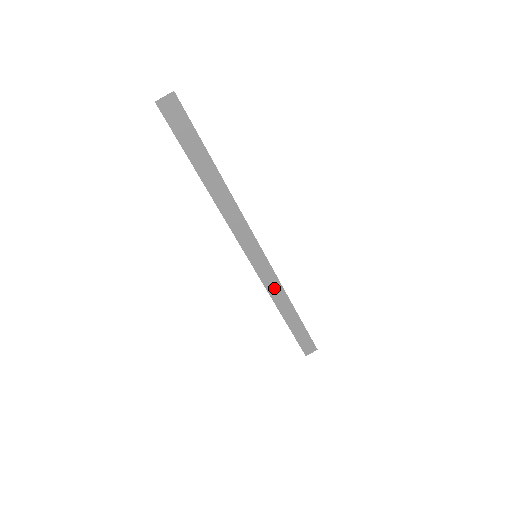
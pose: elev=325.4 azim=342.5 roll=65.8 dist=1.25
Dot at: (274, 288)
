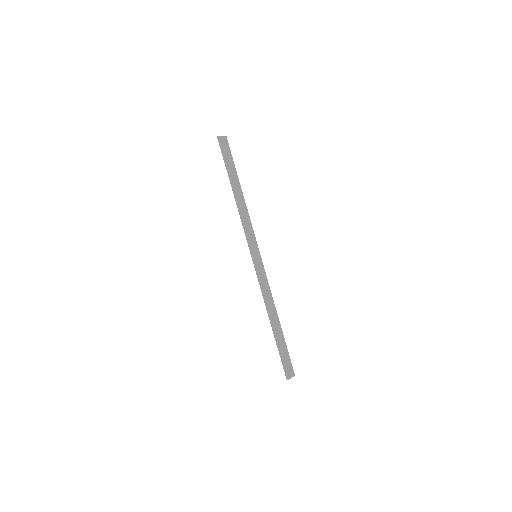
Dot at: (266, 290)
